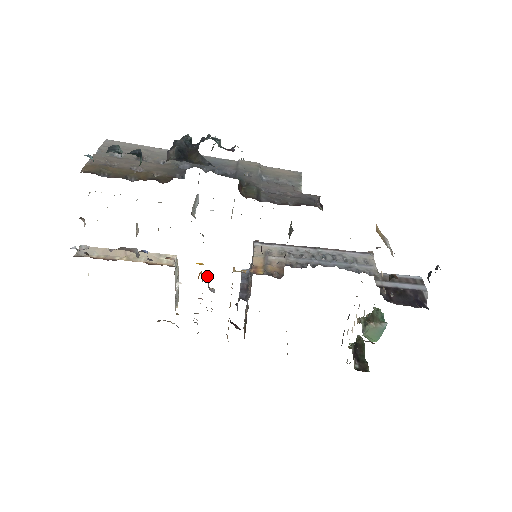
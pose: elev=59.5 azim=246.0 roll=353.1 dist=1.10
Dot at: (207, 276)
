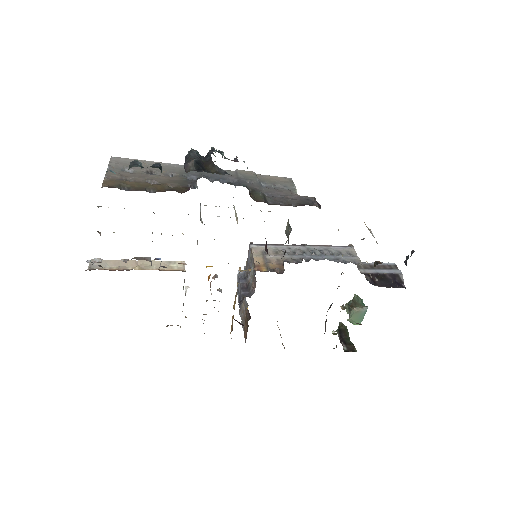
Dot at: (216, 277)
